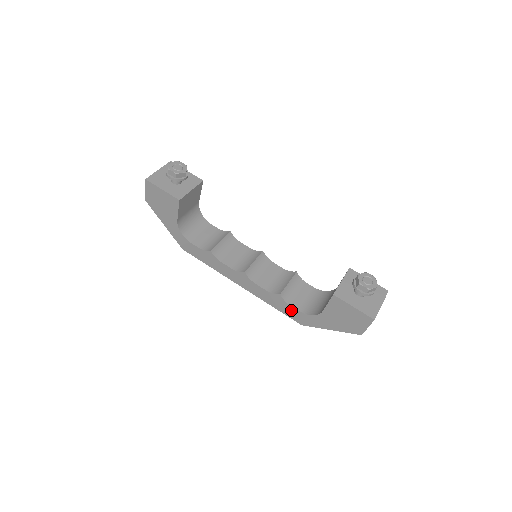
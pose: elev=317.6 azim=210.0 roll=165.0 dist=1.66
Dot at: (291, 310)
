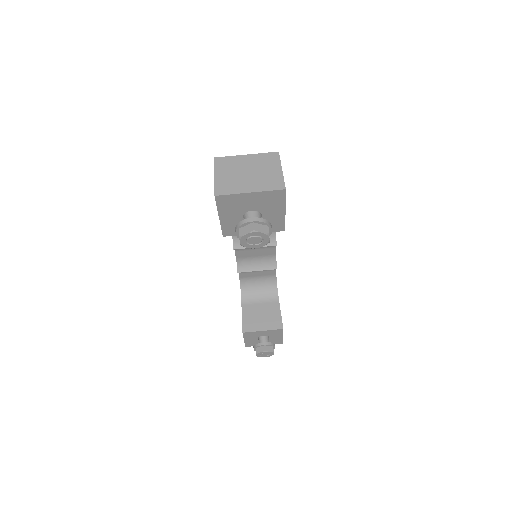
Dot at: occluded
